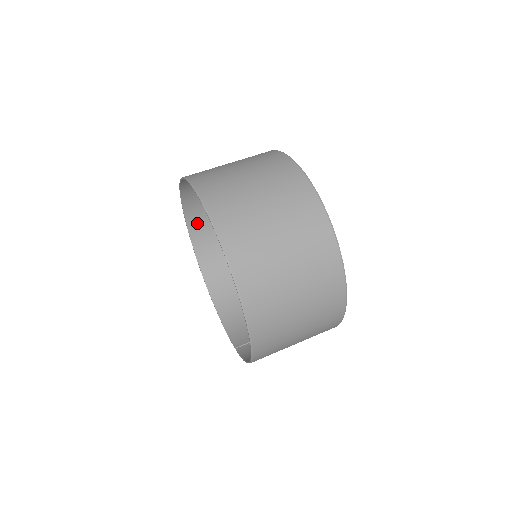
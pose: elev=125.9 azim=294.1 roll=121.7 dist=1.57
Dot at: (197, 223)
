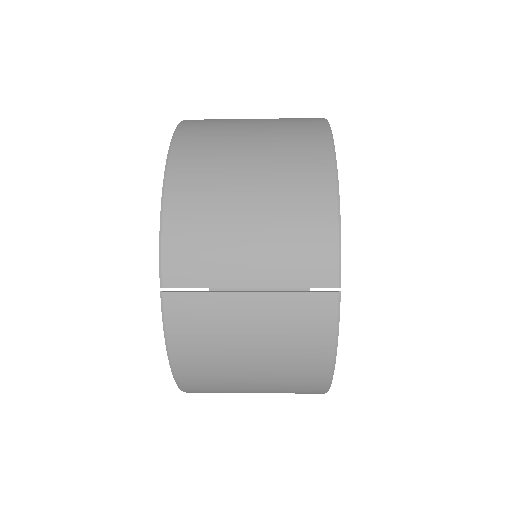
Dot at: occluded
